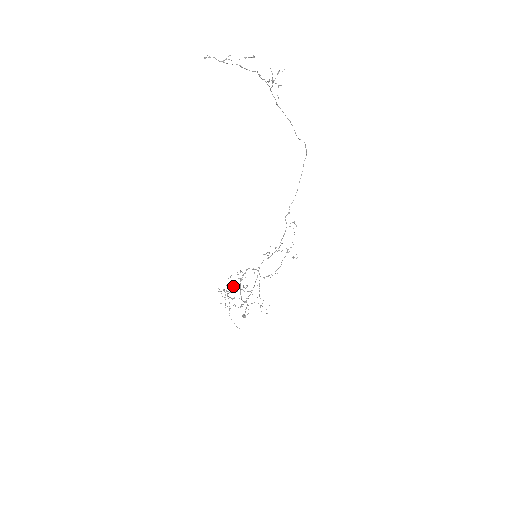
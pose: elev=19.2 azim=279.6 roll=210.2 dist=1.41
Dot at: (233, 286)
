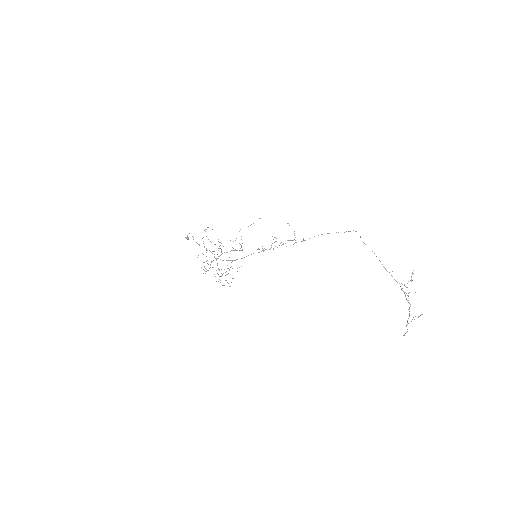
Dot at: occluded
